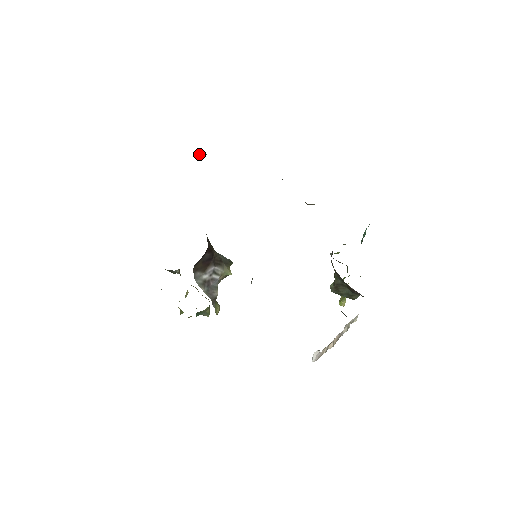
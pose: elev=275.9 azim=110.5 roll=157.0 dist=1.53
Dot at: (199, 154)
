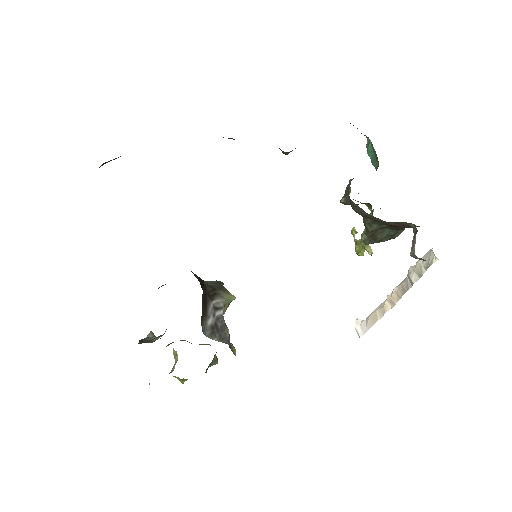
Dot at: (101, 165)
